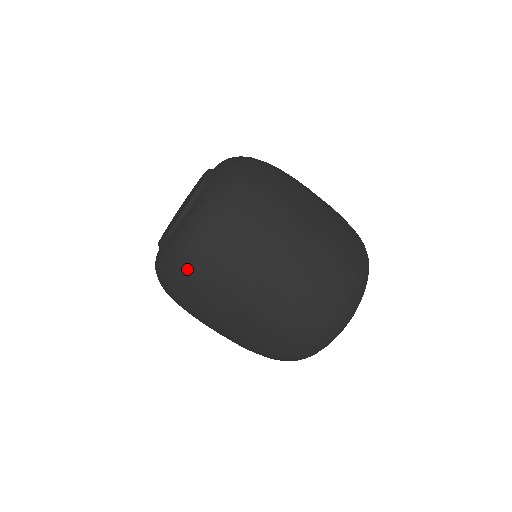
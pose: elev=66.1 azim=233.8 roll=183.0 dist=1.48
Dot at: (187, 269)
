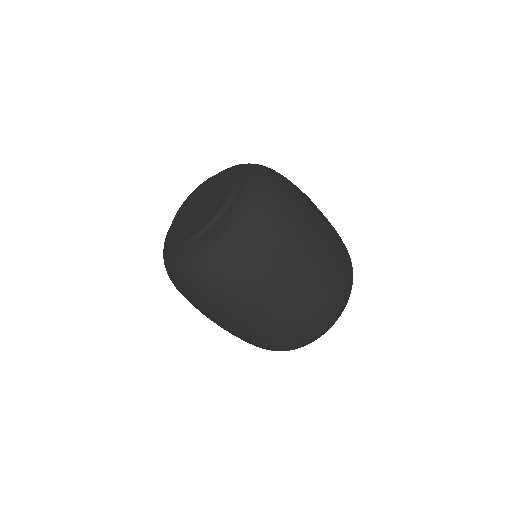
Dot at: (199, 283)
